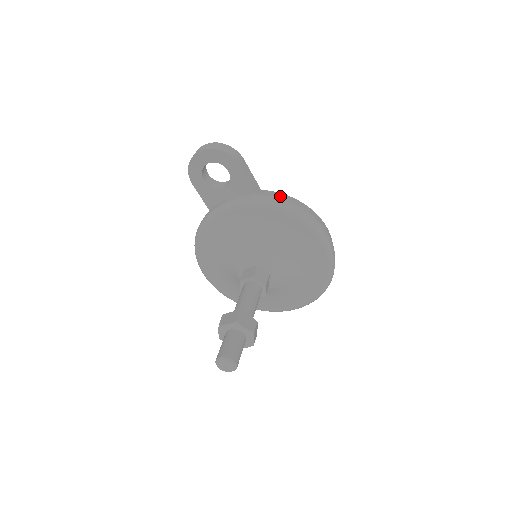
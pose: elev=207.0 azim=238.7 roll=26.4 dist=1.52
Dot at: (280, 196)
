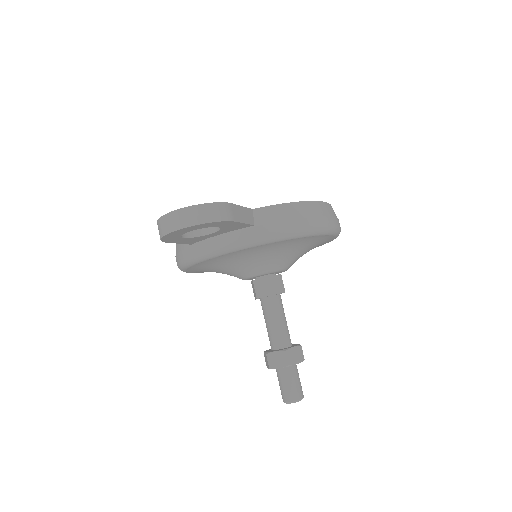
Dot at: (281, 214)
